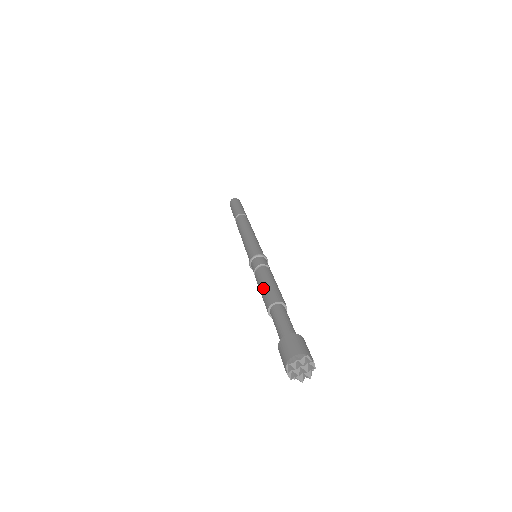
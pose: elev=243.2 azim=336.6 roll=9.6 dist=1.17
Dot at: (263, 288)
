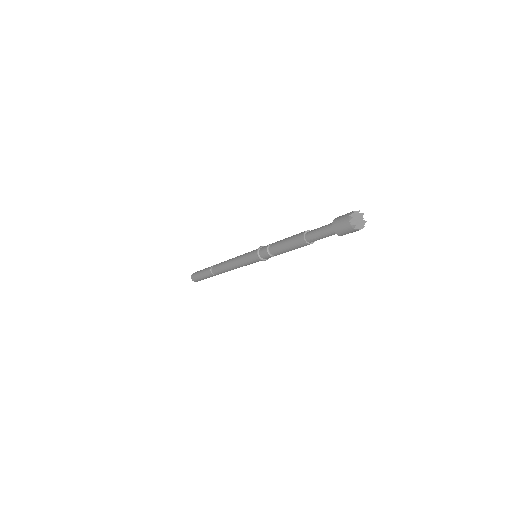
Dot at: (287, 243)
